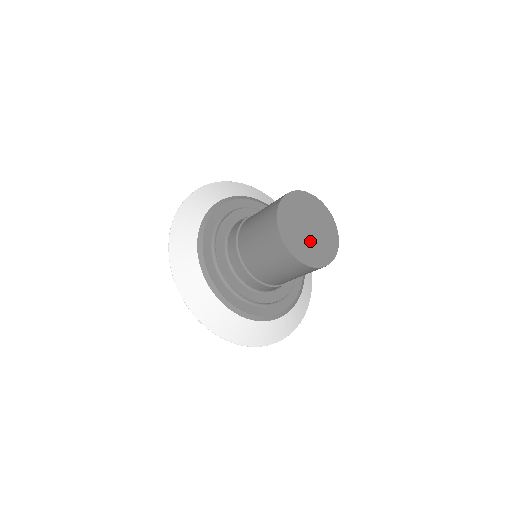
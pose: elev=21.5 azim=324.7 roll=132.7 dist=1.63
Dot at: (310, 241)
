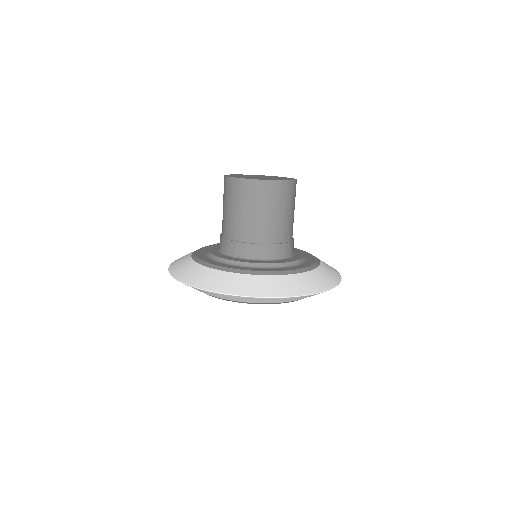
Dot at: occluded
